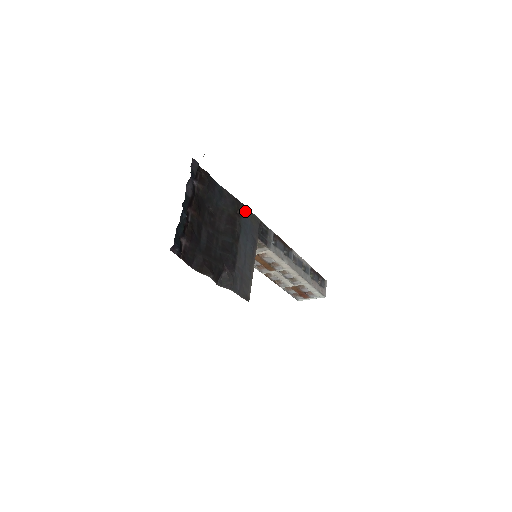
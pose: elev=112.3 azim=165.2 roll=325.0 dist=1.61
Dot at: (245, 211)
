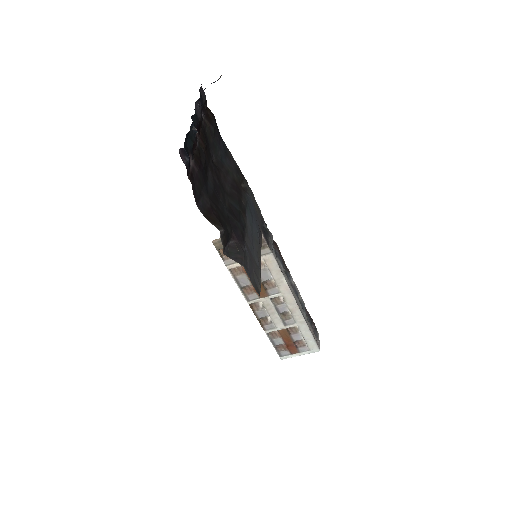
Dot at: (249, 189)
